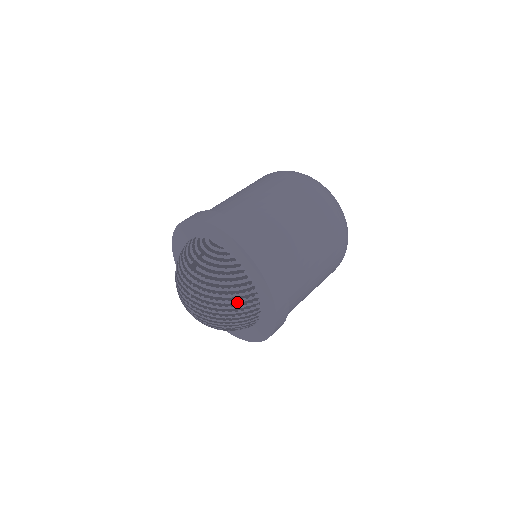
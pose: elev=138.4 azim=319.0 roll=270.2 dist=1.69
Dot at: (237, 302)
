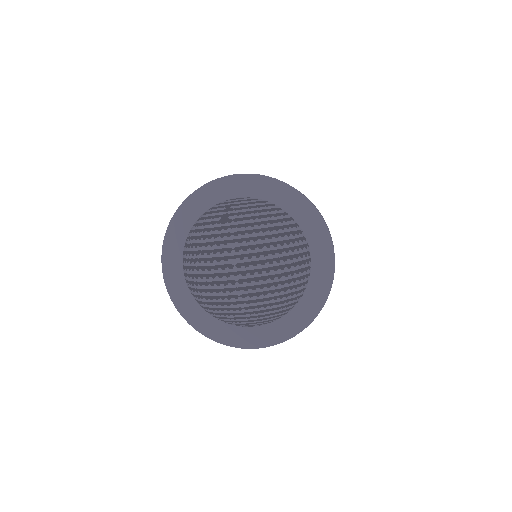
Dot at: (290, 238)
